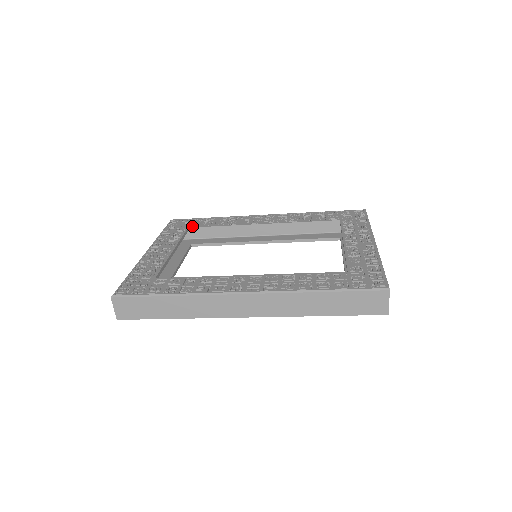
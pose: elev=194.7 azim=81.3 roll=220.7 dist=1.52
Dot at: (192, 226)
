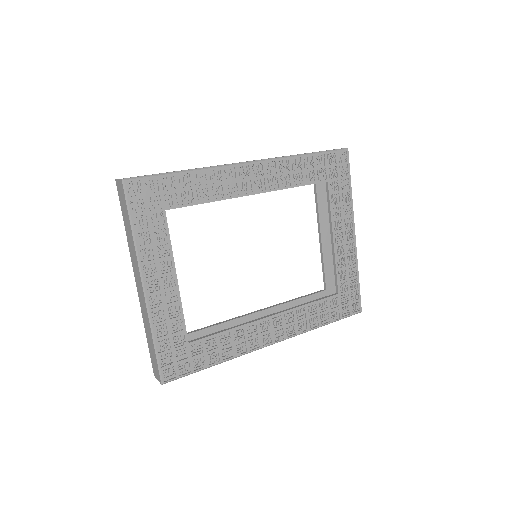
Dot at: (167, 203)
